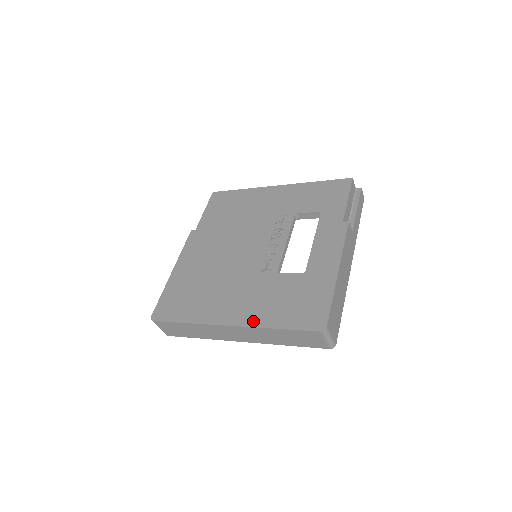
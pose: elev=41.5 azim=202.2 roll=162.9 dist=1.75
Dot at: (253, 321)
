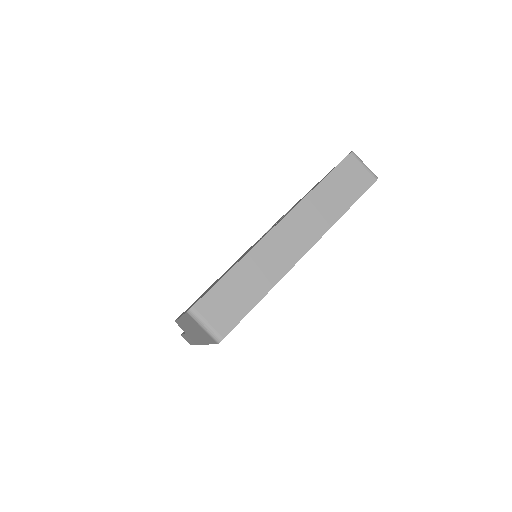
Dot at: occluded
